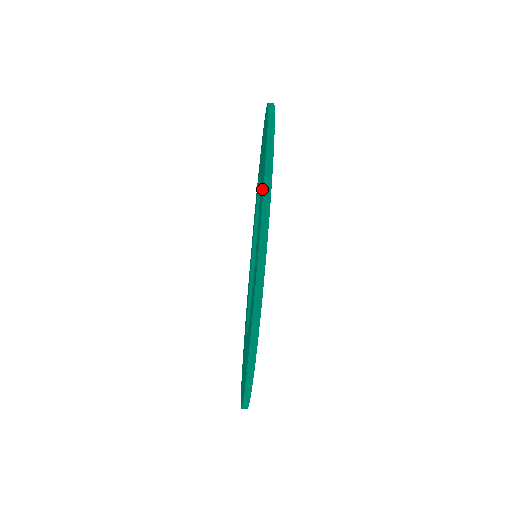
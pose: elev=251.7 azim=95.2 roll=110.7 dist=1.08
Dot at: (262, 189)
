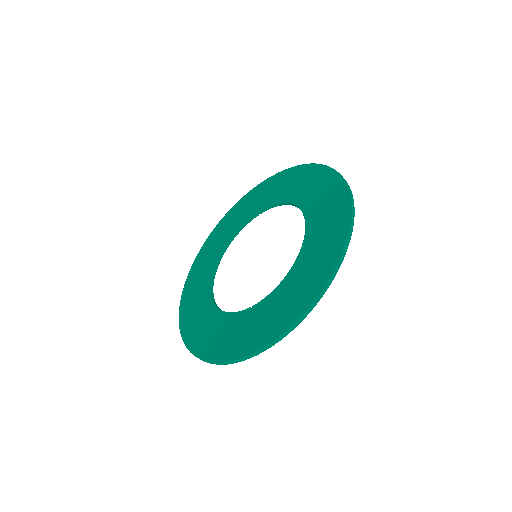
Dot at: (330, 249)
